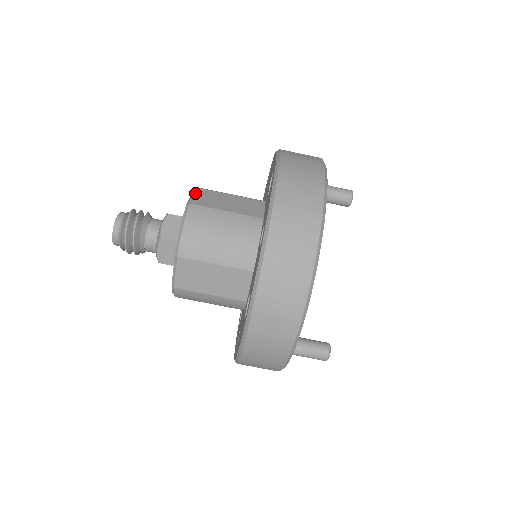
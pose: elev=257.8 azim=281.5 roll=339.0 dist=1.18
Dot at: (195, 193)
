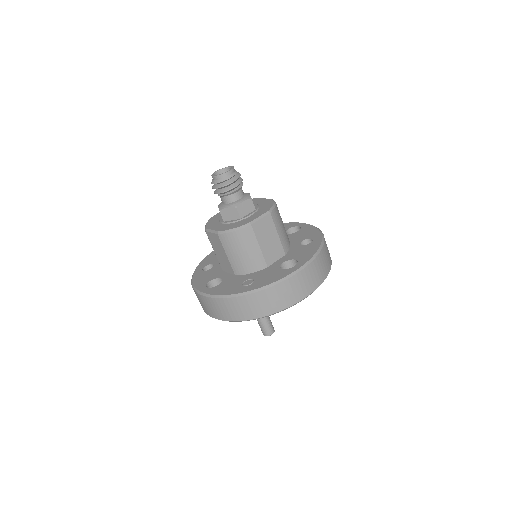
Dot at: occluded
